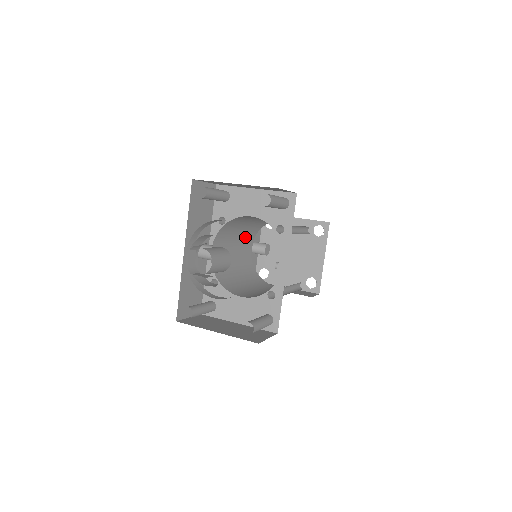
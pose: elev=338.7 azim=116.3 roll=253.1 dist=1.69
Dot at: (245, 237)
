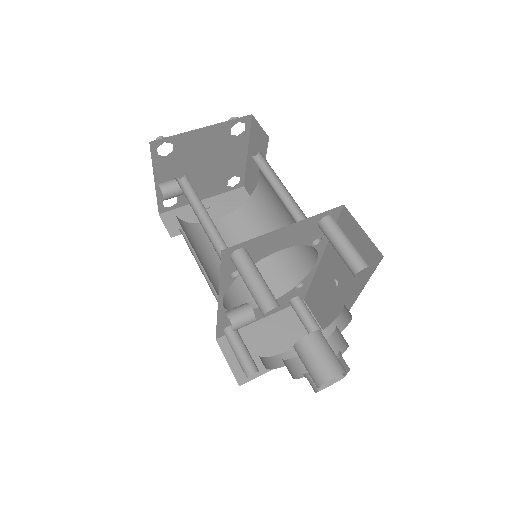
Dot at: occluded
